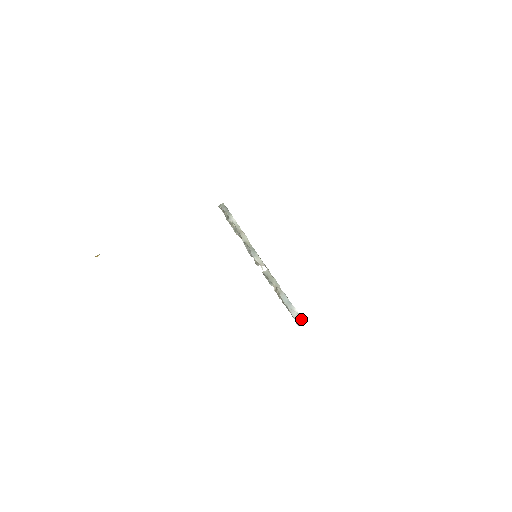
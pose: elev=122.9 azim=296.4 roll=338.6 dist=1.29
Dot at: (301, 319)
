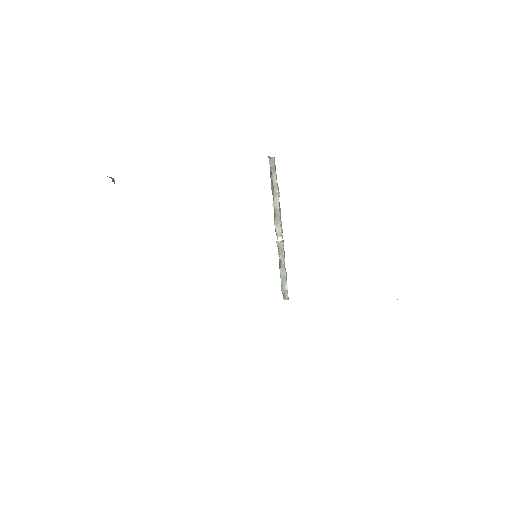
Dot at: (287, 296)
